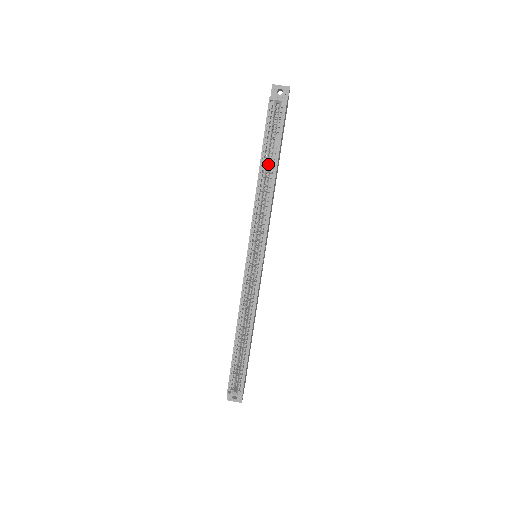
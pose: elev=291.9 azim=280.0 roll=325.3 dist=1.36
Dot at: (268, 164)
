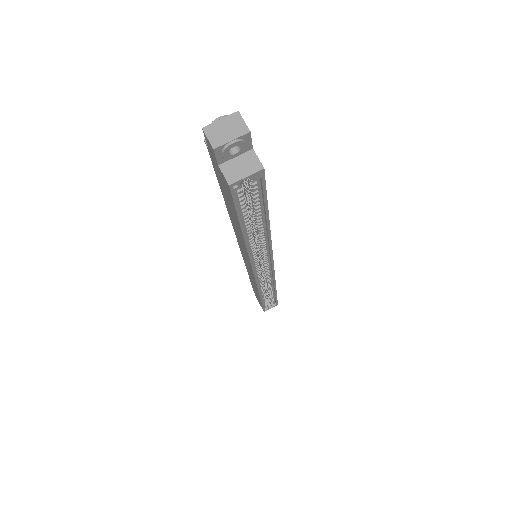
Dot at: occluded
